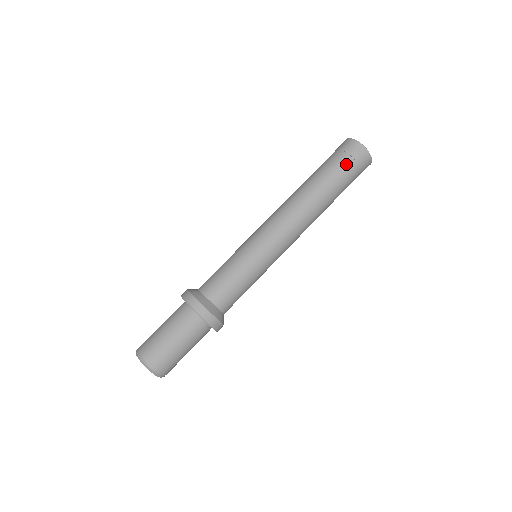
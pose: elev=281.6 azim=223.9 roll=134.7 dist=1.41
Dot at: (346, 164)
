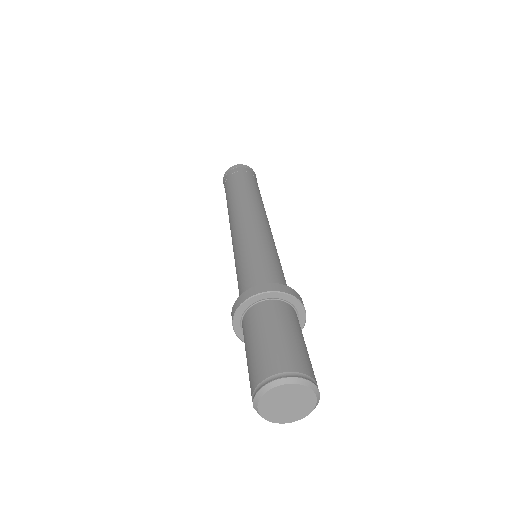
Dot at: (246, 175)
